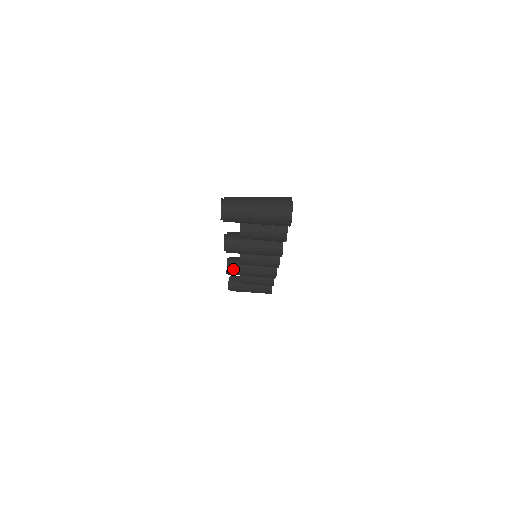
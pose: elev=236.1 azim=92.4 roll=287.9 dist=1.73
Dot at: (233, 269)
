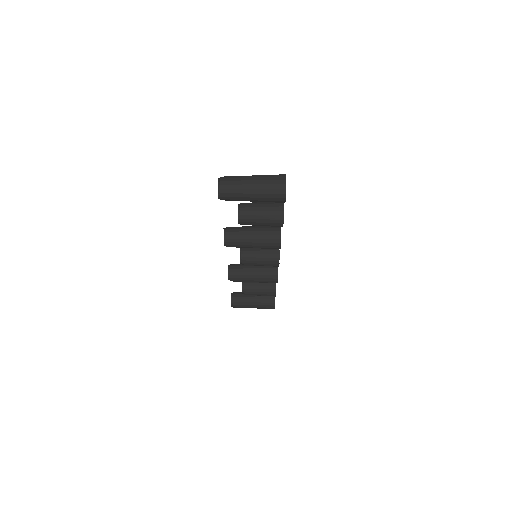
Dot at: (234, 274)
